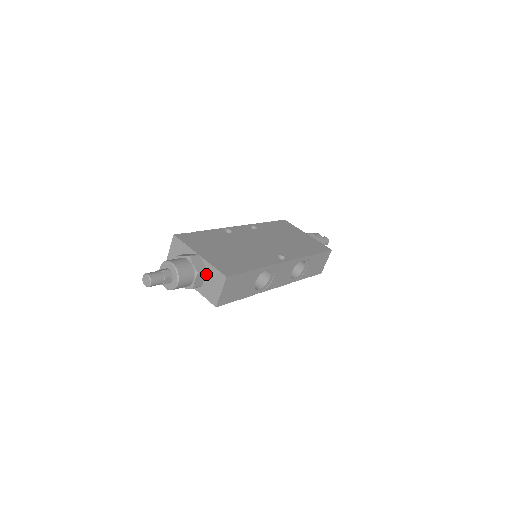
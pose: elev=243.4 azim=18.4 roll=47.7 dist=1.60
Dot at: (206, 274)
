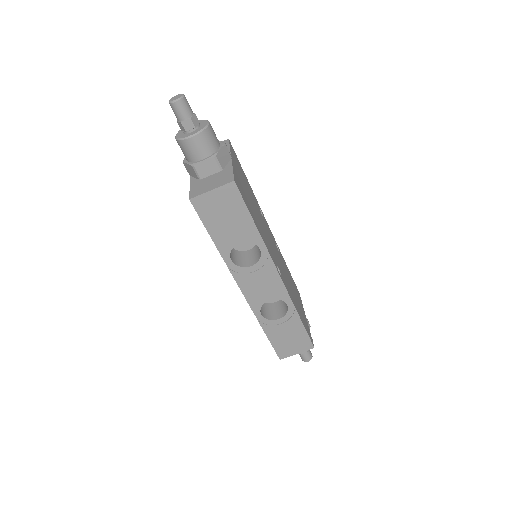
Dot at: (218, 172)
